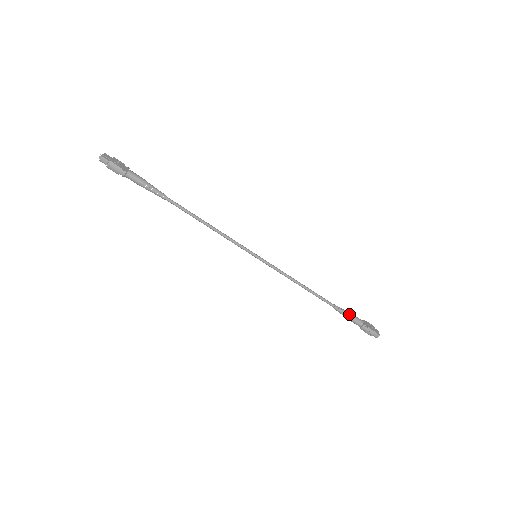
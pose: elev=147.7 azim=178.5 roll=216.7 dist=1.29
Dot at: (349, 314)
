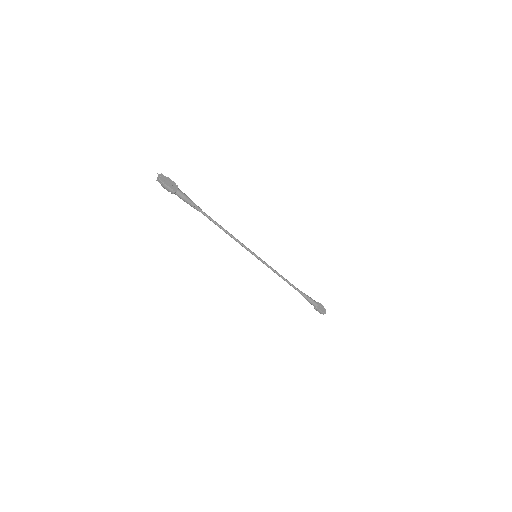
Dot at: (309, 299)
